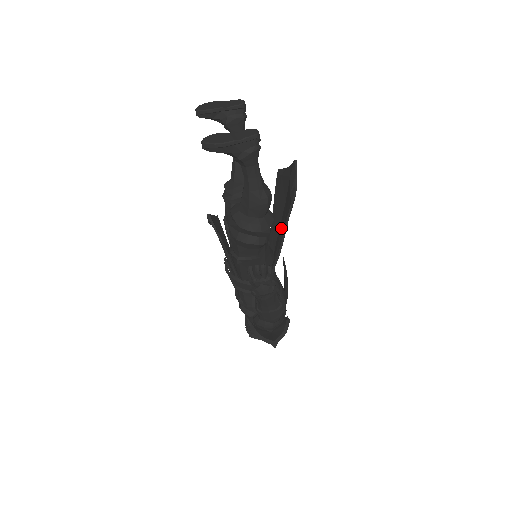
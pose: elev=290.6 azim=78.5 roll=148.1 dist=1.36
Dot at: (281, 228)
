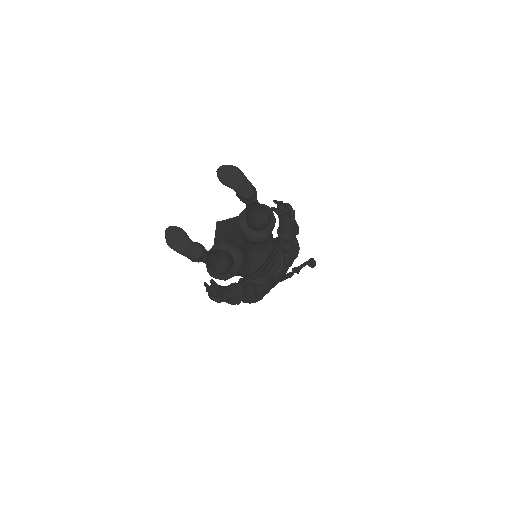
Dot at: occluded
